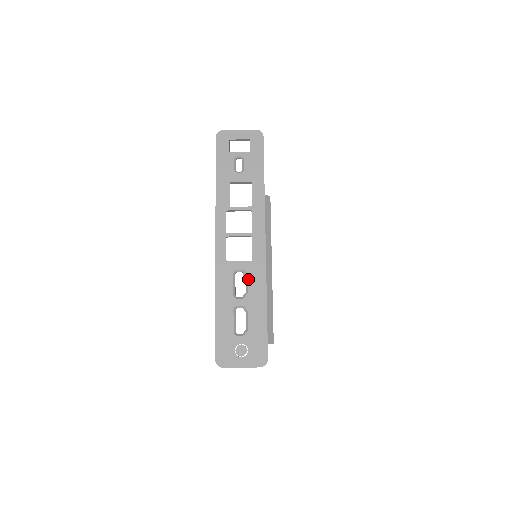
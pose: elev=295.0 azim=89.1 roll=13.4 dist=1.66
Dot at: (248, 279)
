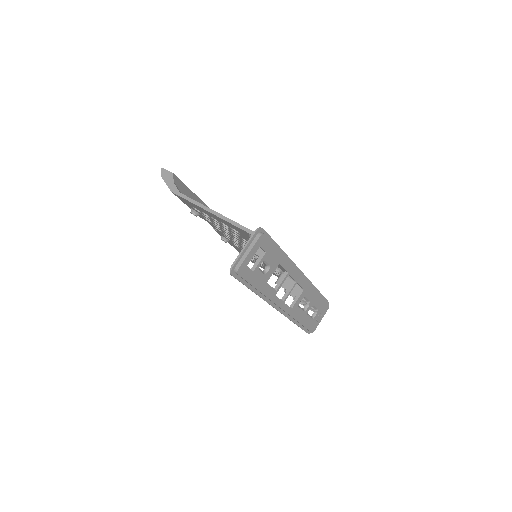
Dot at: (307, 298)
